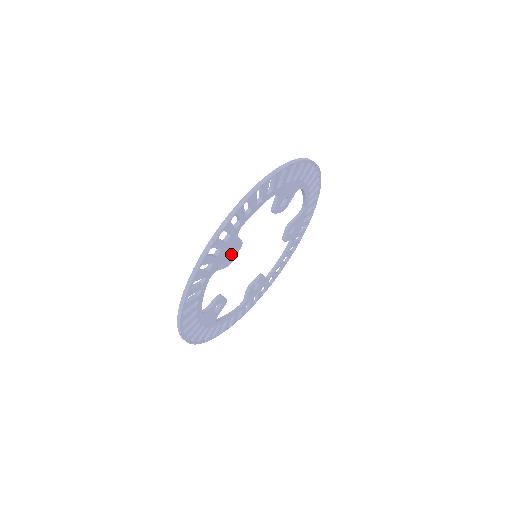
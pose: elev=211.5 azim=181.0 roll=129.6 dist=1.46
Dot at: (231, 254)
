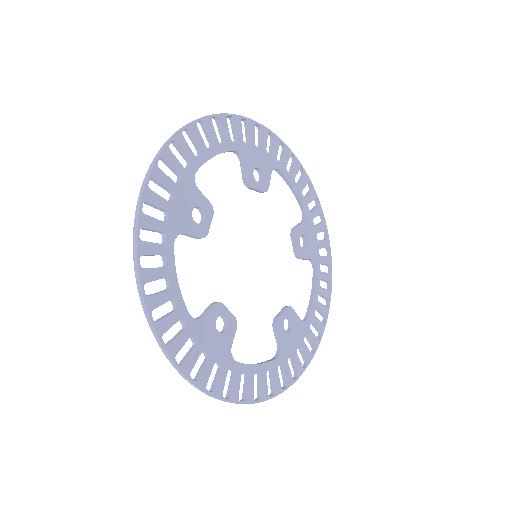
Dot at: (223, 319)
